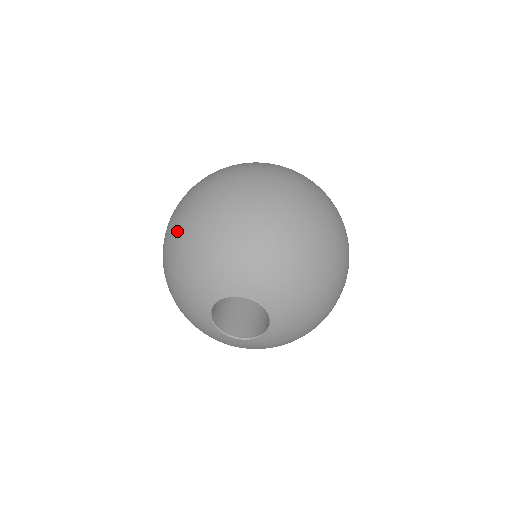
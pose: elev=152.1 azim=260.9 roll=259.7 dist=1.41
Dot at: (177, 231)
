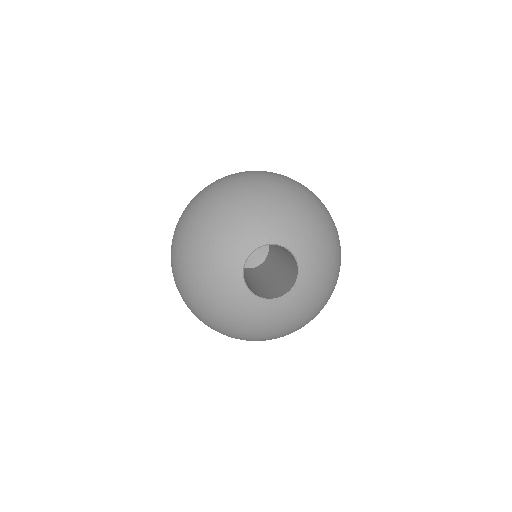
Dot at: (198, 210)
